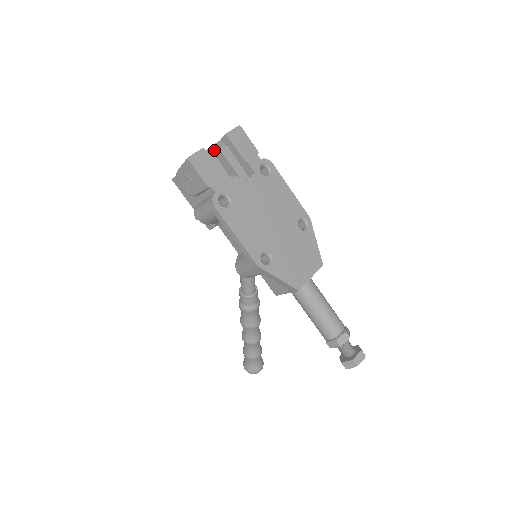
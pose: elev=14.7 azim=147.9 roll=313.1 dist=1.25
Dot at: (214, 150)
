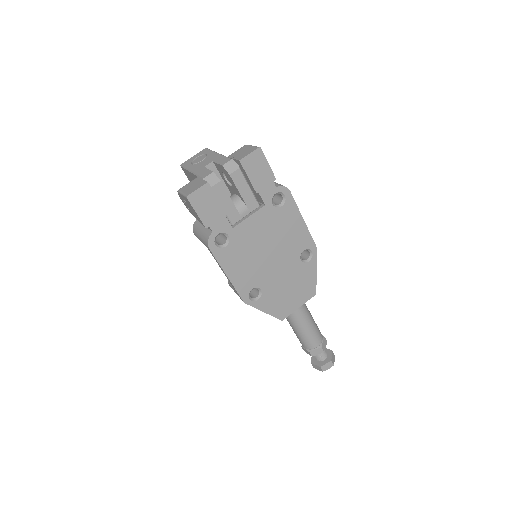
Dot at: (224, 170)
